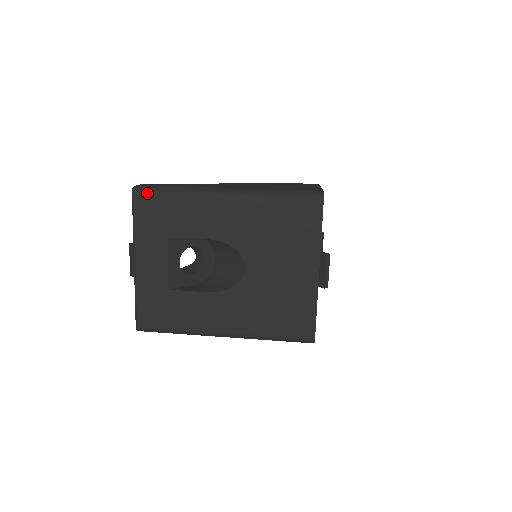
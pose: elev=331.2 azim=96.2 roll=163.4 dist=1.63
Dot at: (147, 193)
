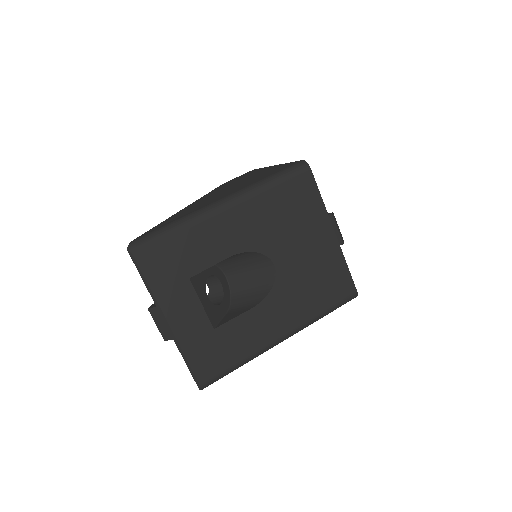
Dot at: (146, 245)
